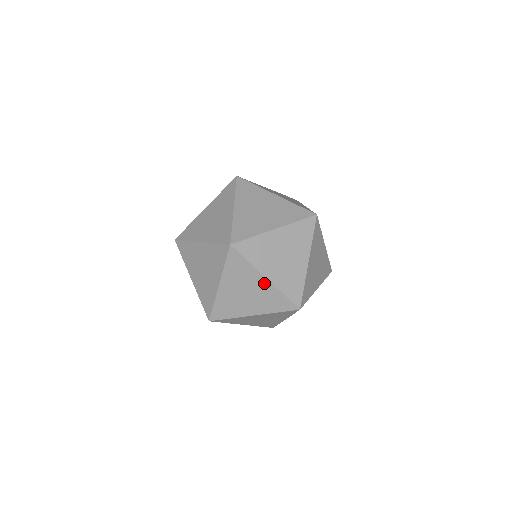
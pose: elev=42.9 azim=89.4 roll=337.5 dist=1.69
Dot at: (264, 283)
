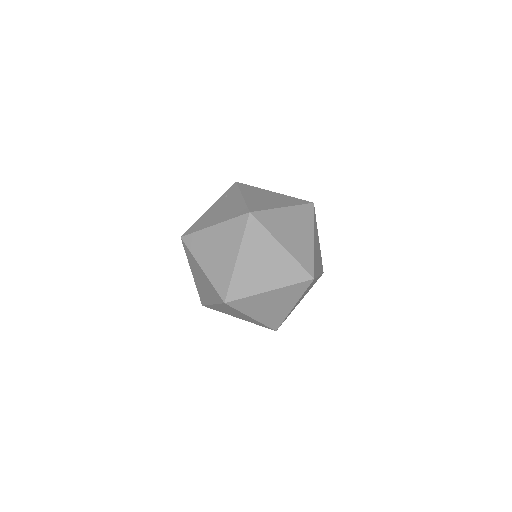
Dot at: (273, 293)
